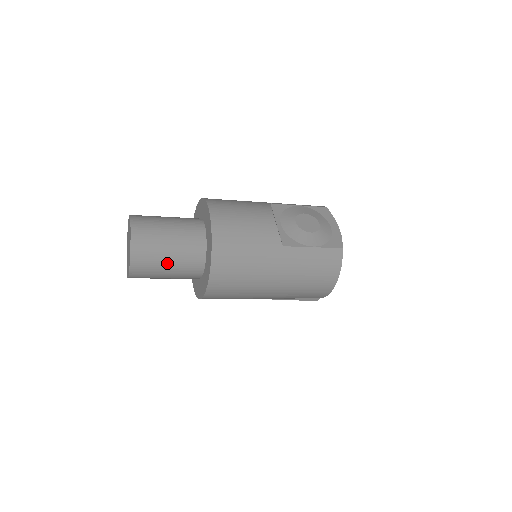
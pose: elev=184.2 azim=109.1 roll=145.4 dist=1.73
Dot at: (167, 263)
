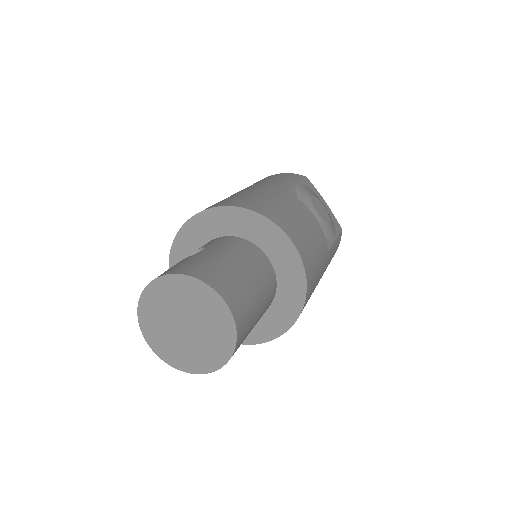
Dot at: occluded
